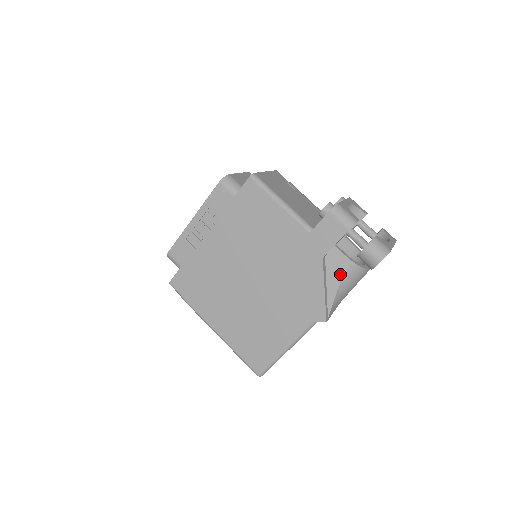
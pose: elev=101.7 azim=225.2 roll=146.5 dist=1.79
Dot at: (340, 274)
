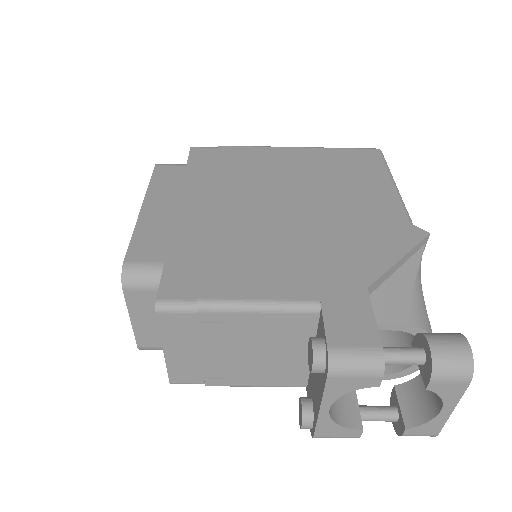
Dot at: occluded
